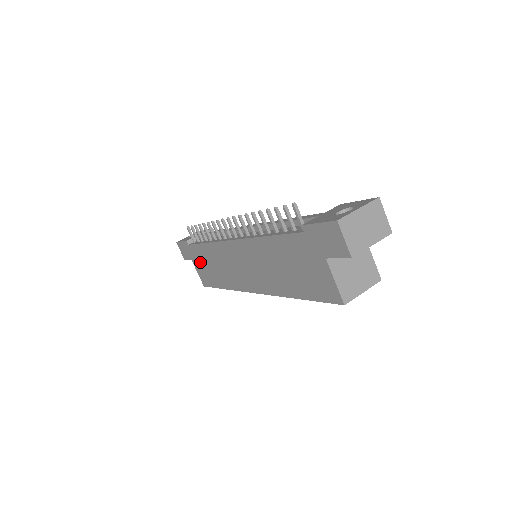
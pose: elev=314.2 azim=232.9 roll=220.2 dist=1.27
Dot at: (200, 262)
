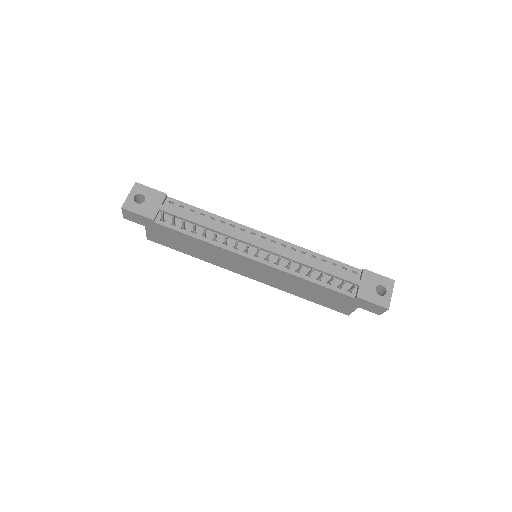
Dot at: (166, 235)
